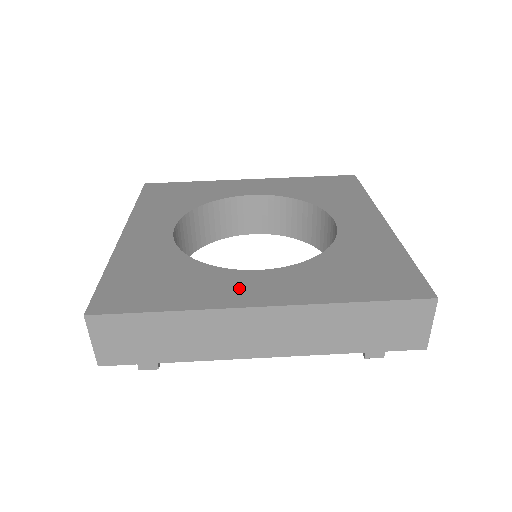
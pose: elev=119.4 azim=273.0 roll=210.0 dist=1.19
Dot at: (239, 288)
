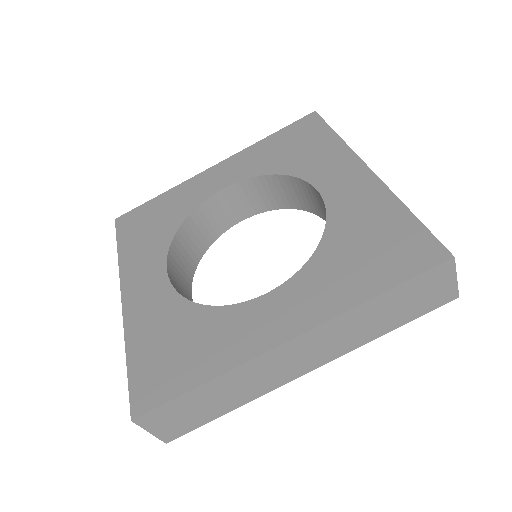
Dot at: (258, 326)
